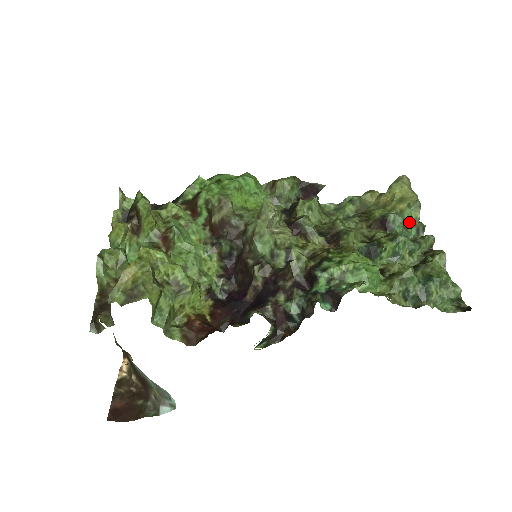
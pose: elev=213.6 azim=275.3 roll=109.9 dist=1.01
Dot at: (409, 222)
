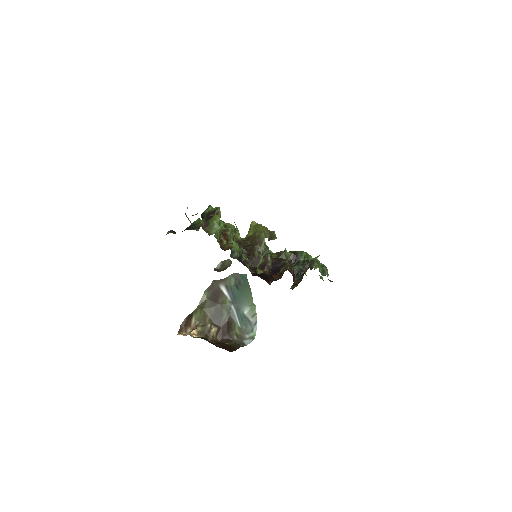
Dot at: occluded
